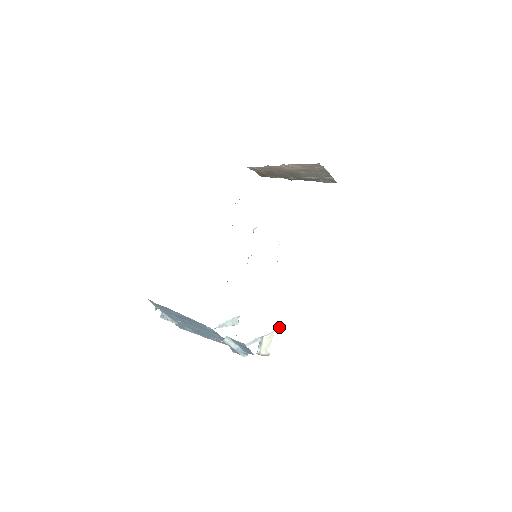
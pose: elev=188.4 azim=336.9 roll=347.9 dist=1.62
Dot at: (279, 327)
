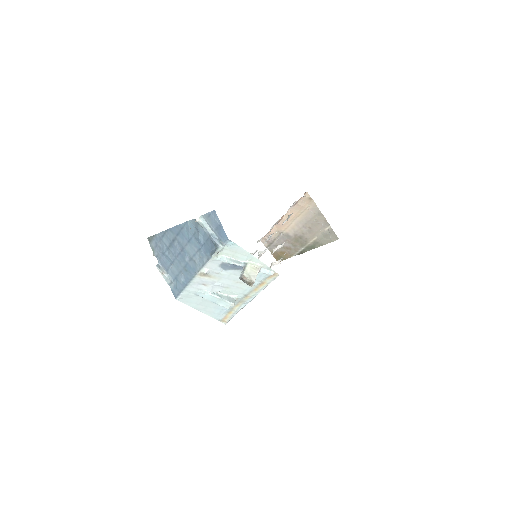
Dot at: (267, 270)
